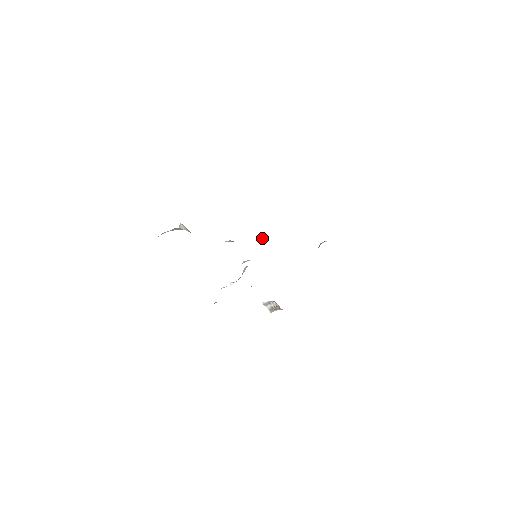
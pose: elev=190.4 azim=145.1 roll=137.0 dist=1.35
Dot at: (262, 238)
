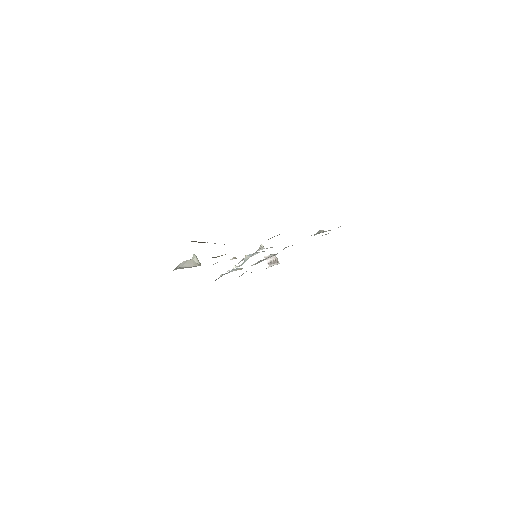
Dot at: occluded
